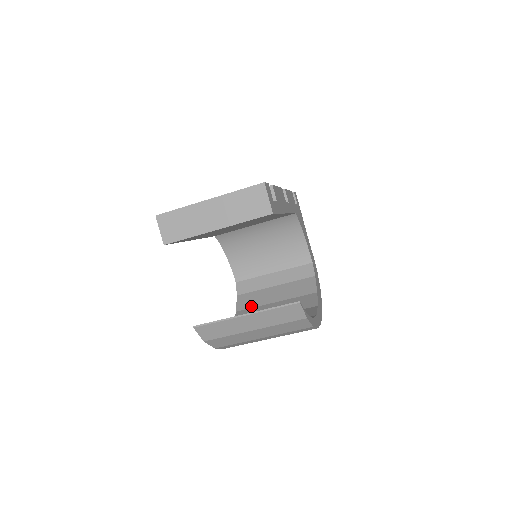
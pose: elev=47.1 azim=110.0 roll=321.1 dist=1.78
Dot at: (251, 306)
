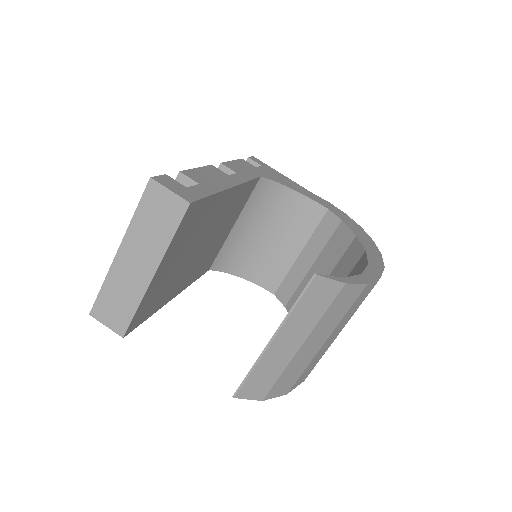
Dot at: occluded
